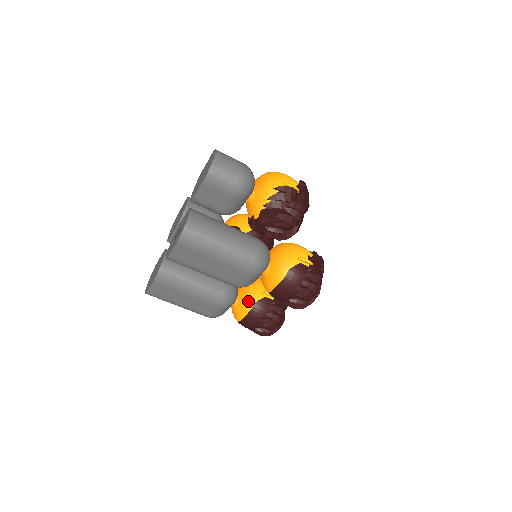
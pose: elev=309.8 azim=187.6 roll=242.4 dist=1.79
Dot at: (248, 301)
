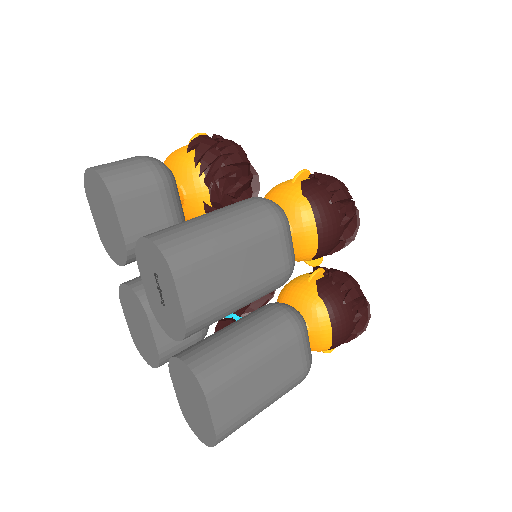
Dot at: (311, 303)
